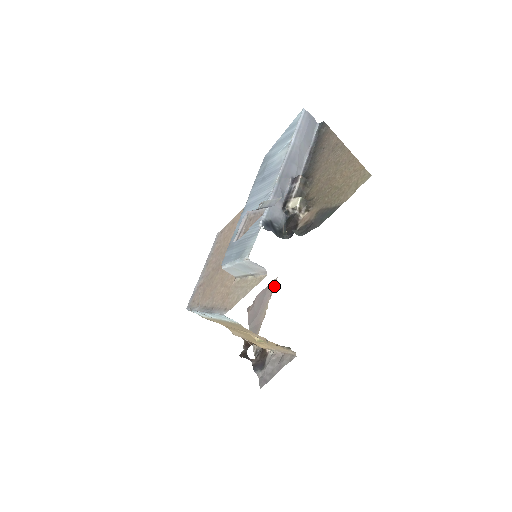
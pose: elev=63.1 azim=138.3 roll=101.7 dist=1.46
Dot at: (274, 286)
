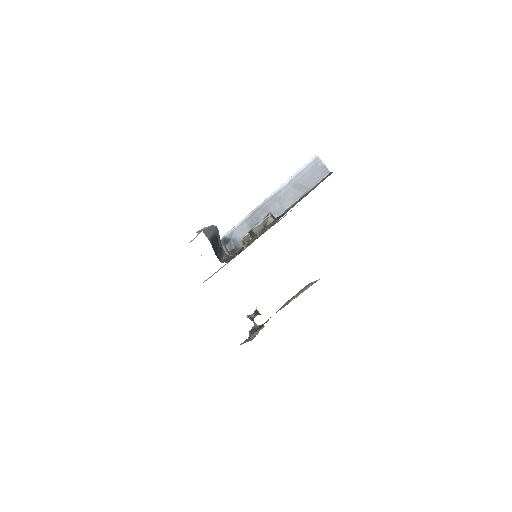
Dot at: (312, 284)
